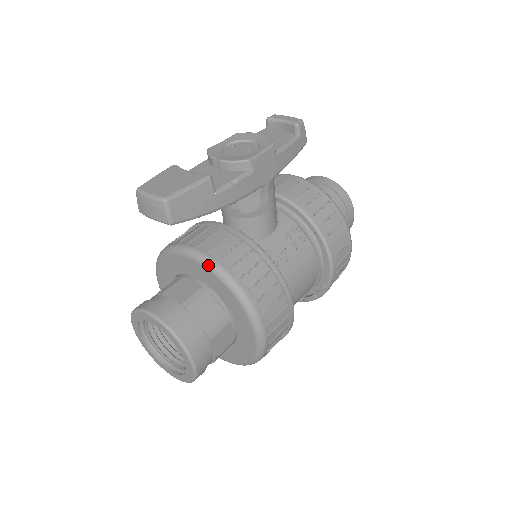
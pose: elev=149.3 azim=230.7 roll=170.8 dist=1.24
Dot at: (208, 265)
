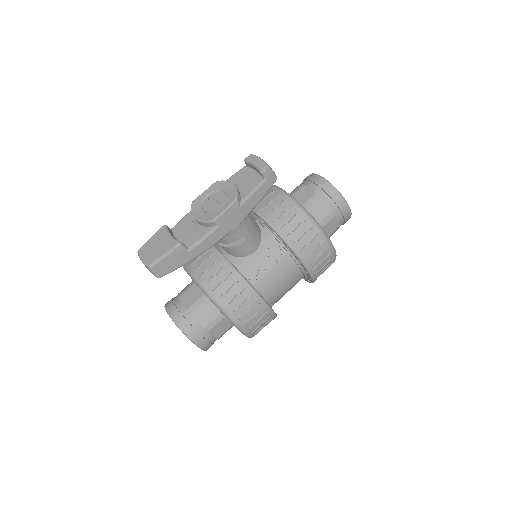
Dot at: (199, 287)
